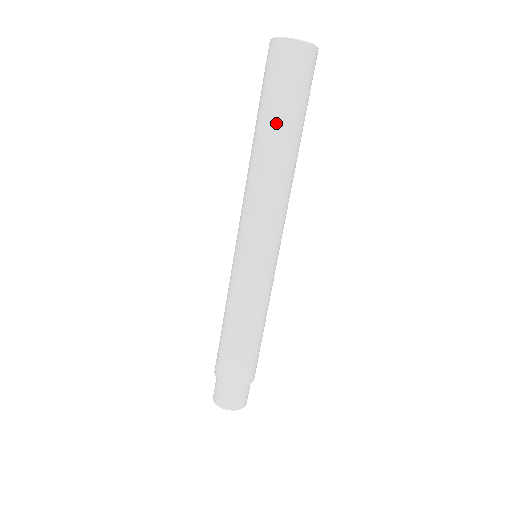
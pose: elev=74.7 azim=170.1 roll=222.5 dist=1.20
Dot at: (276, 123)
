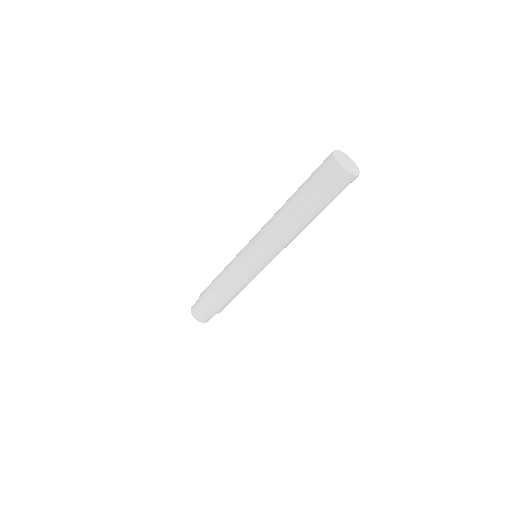
Dot at: (310, 208)
